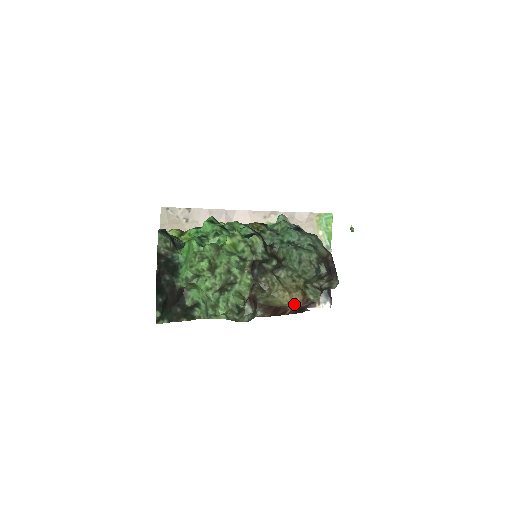
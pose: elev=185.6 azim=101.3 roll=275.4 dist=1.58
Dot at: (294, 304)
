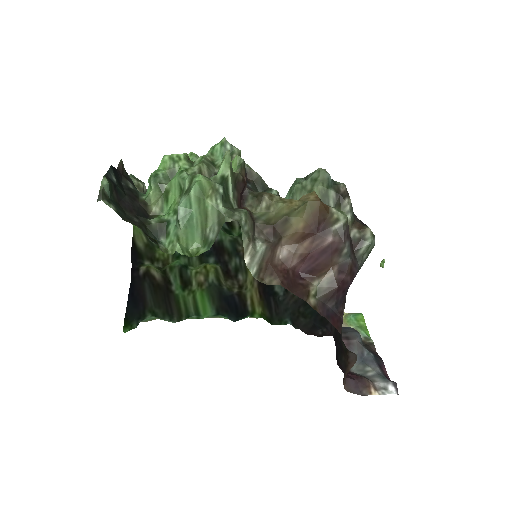
Dot at: (311, 233)
